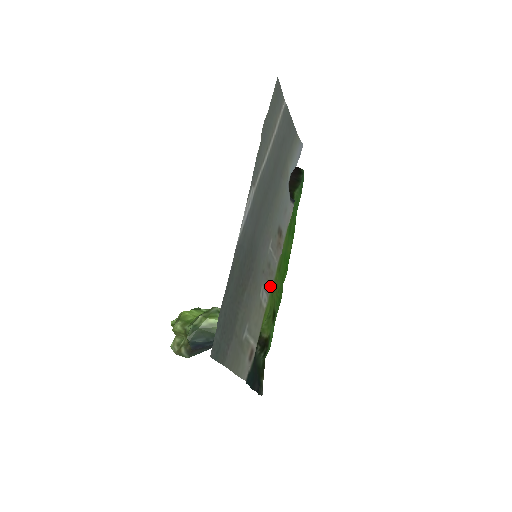
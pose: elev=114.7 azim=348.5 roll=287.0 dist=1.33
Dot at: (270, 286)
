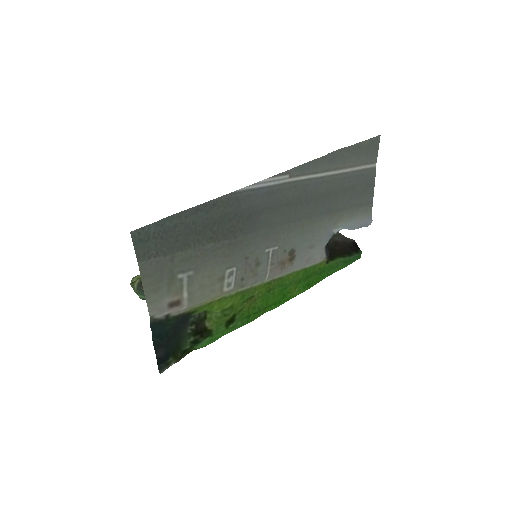
Dot at: (245, 281)
